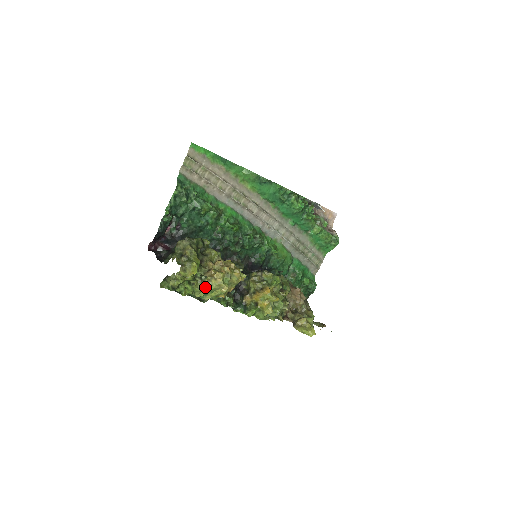
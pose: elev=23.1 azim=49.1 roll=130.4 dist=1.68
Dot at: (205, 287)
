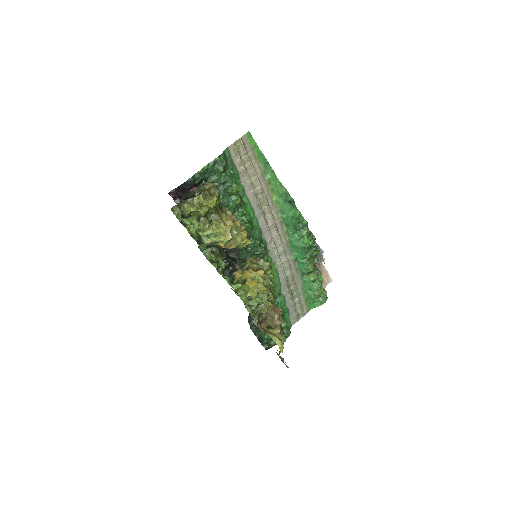
Dot at: (213, 226)
